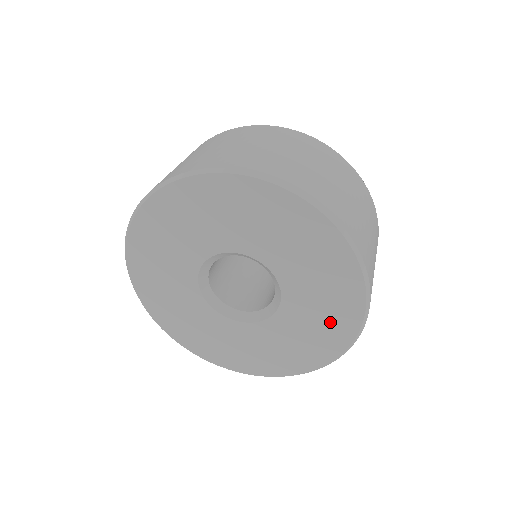
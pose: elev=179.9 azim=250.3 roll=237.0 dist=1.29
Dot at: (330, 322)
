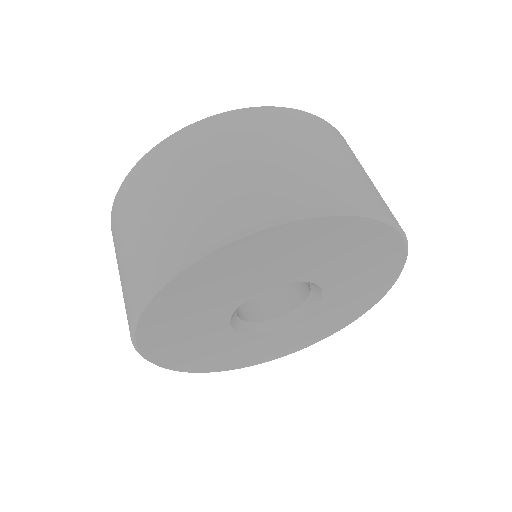
Dot at: (327, 326)
